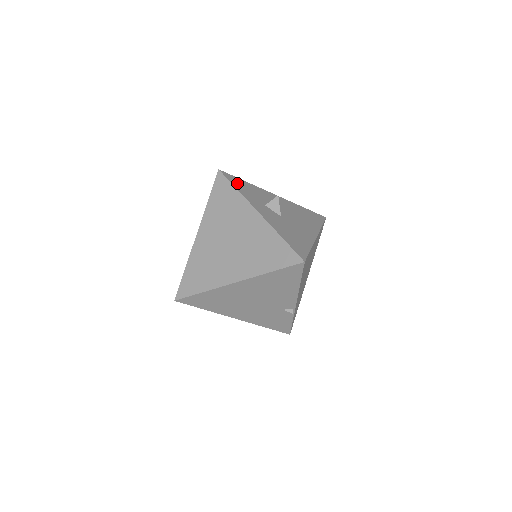
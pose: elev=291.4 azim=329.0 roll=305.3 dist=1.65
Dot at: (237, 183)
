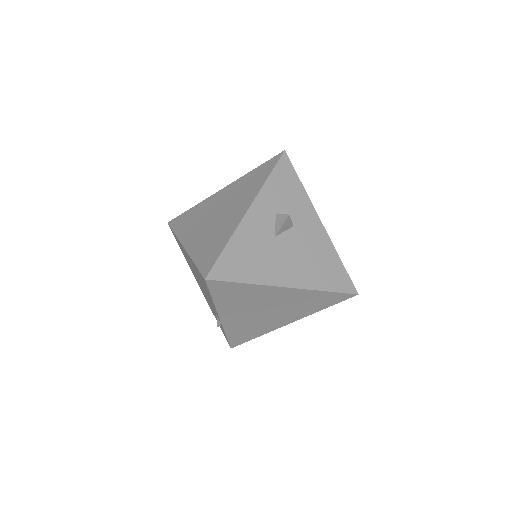
Dot at: (282, 175)
